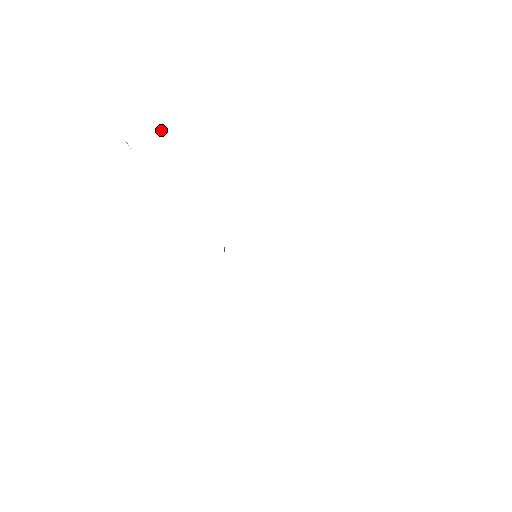
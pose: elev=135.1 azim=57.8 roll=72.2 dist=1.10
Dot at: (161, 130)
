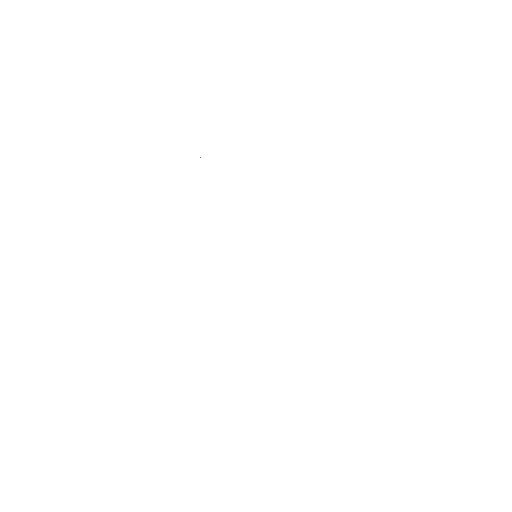
Dot at: occluded
